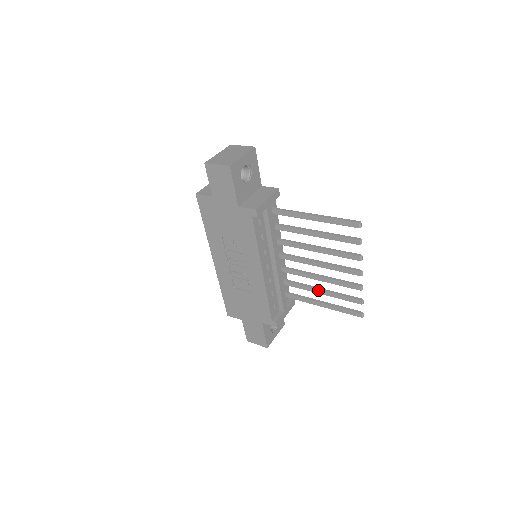
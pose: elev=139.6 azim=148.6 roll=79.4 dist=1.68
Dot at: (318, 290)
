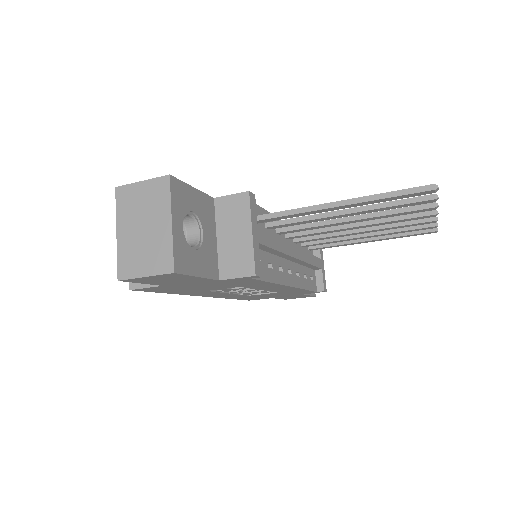
Dot at: (362, 237)
